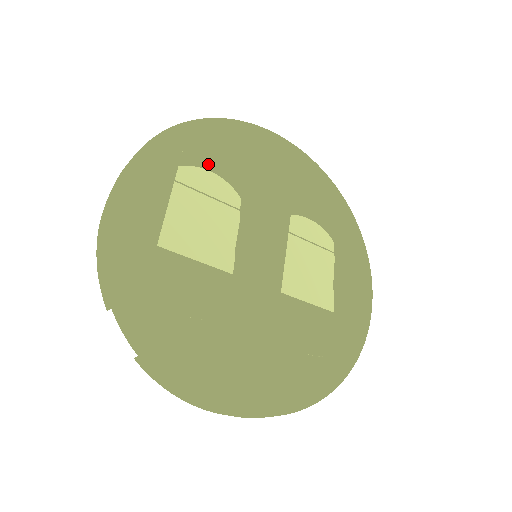
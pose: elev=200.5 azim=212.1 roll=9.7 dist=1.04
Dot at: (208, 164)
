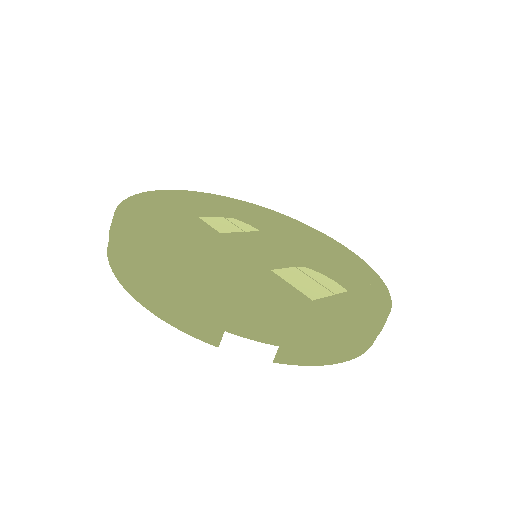
Dot at: (258, 224)
